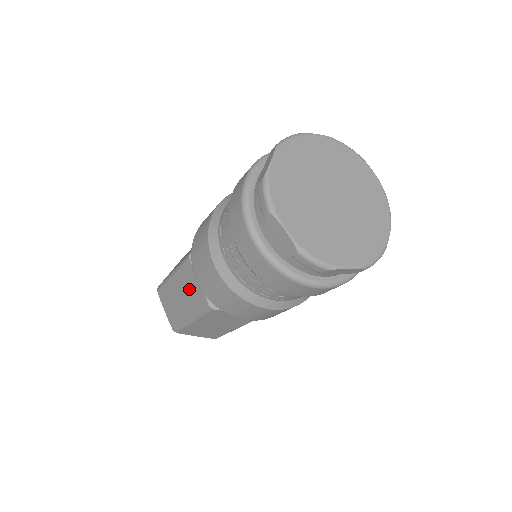
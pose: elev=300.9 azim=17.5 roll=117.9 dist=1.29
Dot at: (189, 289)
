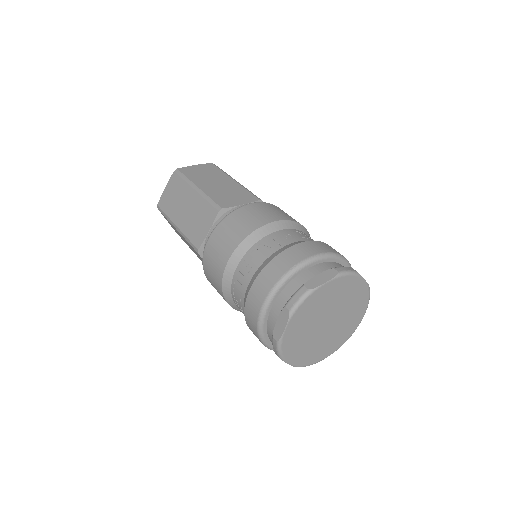
Dot at: (197, 219)
